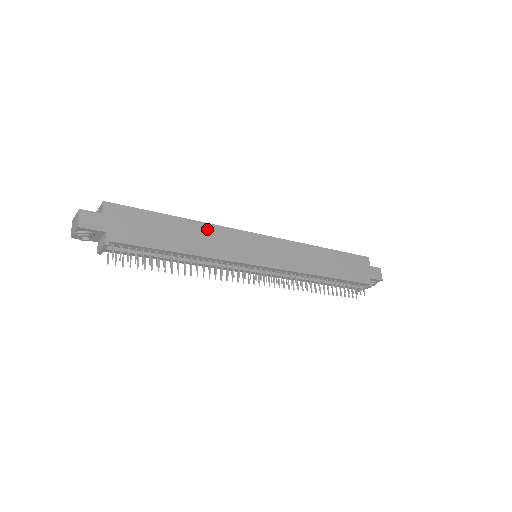
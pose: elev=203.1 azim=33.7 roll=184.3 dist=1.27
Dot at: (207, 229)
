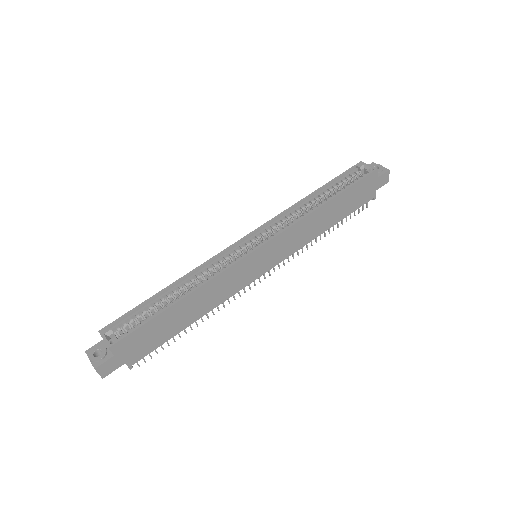
Dot at: (206, 289)
